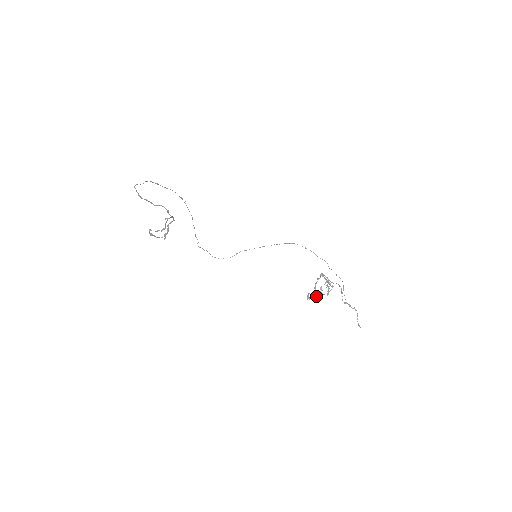
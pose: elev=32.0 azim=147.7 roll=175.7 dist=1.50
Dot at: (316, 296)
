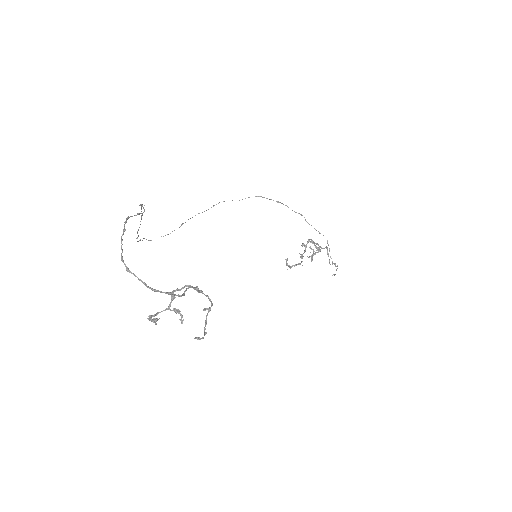
Dot at: (302, 265)
